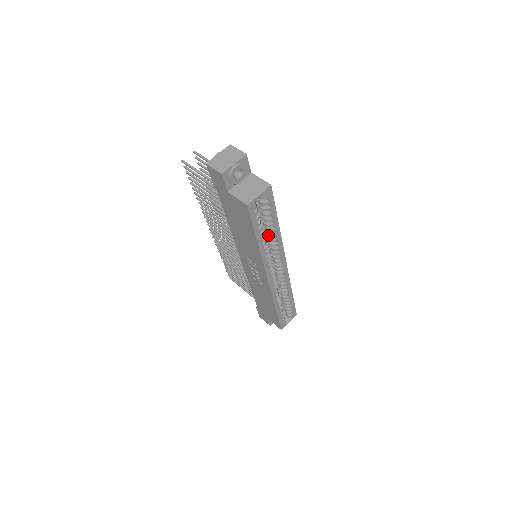
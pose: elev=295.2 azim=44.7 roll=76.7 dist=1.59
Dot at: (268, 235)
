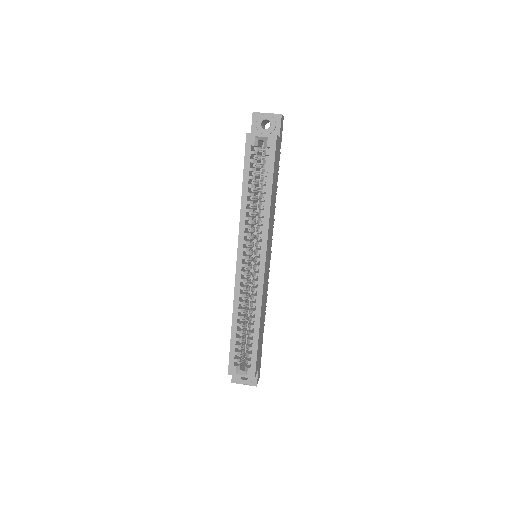
Dot at: (260, 203)
